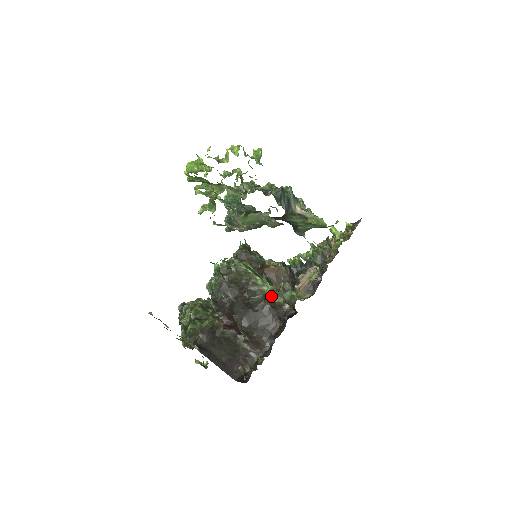
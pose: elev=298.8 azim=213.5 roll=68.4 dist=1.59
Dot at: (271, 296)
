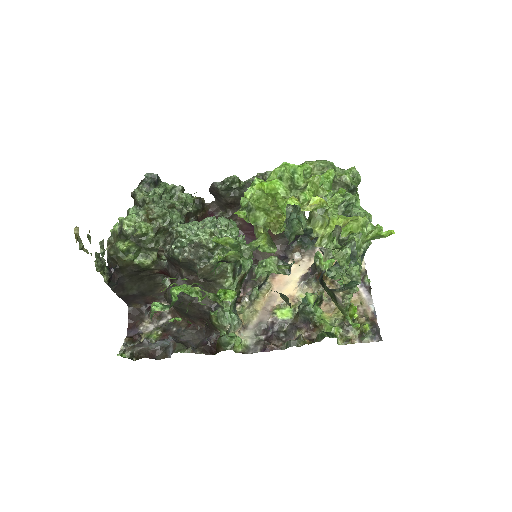
Dot at: (218, 313)
